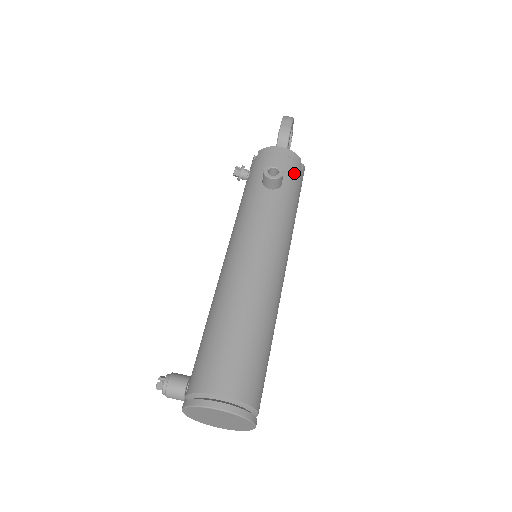
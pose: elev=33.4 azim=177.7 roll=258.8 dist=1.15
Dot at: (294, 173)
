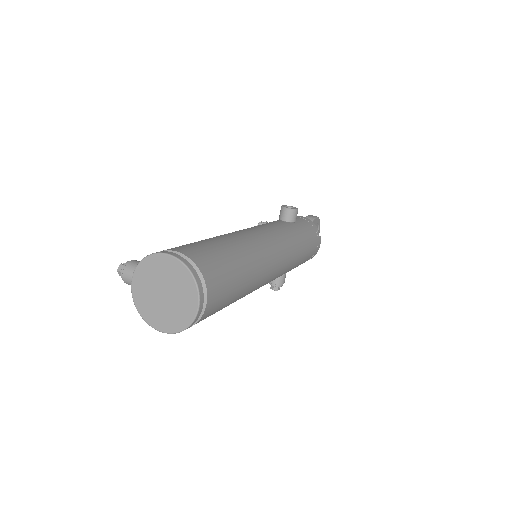
Dot at: (309, 228)
